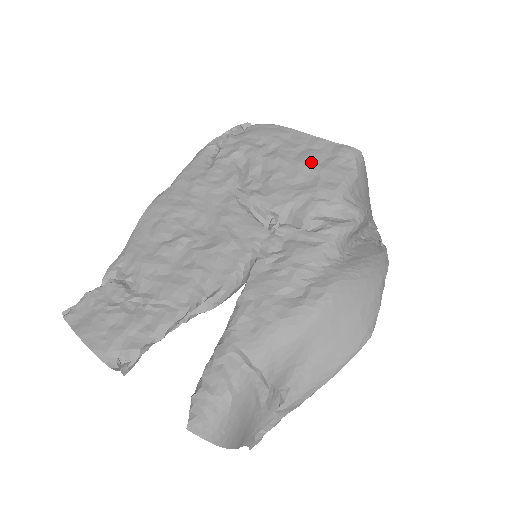
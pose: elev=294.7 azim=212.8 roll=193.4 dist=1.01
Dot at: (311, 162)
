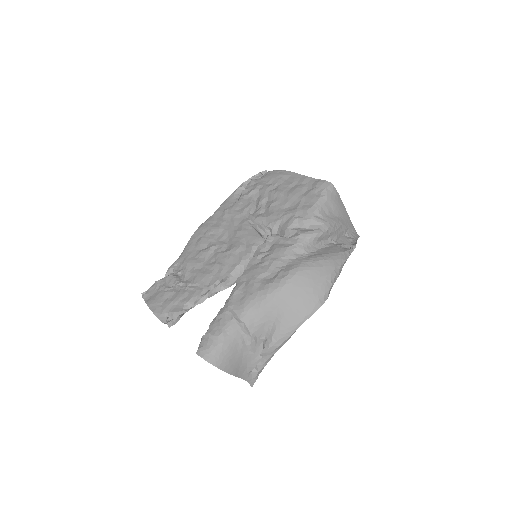
Dot at: (297, 193)
